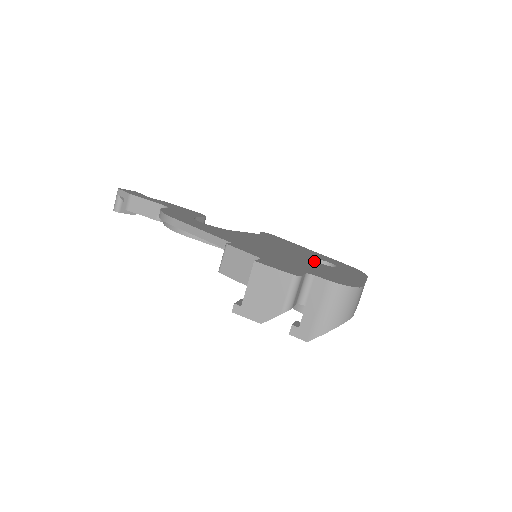
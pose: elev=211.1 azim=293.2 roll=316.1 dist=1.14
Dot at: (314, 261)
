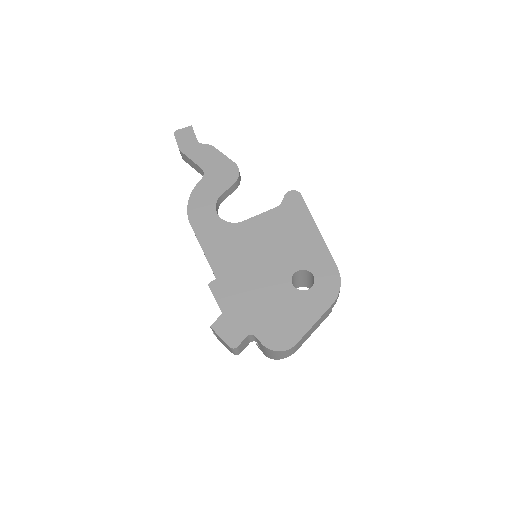
Dot at: (289, 283)
